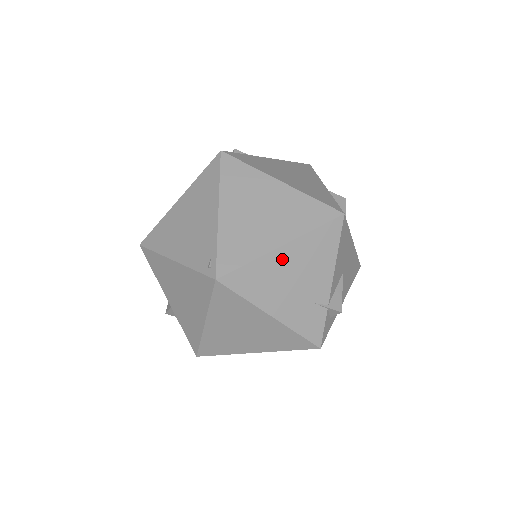
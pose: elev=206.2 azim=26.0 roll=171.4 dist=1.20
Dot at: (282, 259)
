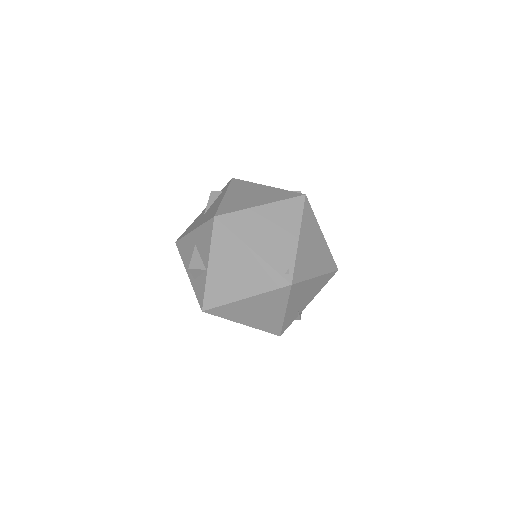
Dot at: (311, 284)
